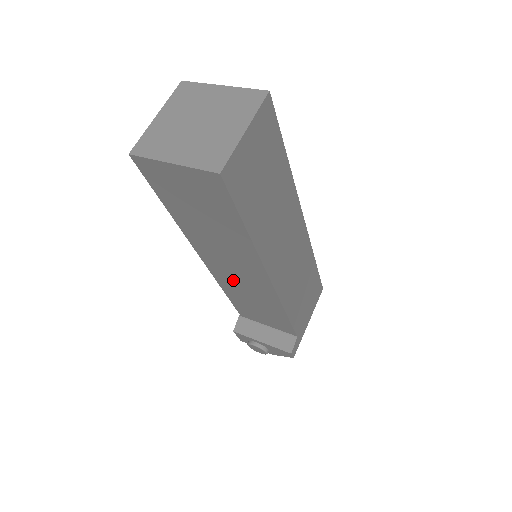
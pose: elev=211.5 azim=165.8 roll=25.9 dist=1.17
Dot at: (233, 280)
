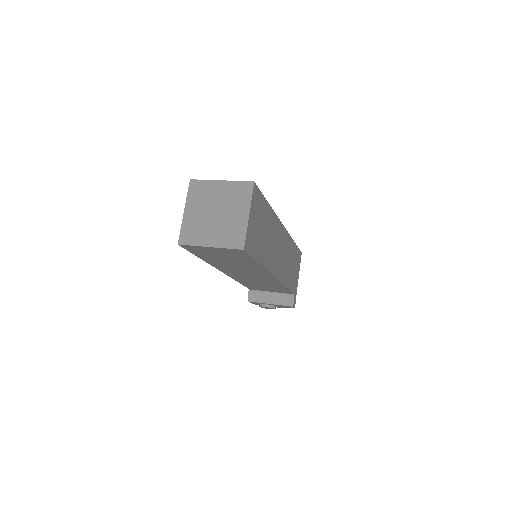
Dot at: (246, 278)
